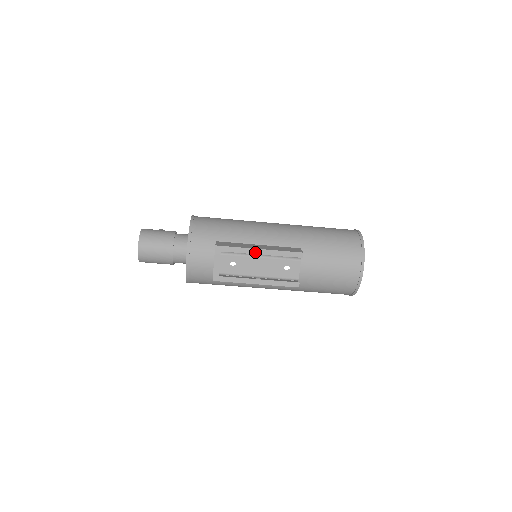
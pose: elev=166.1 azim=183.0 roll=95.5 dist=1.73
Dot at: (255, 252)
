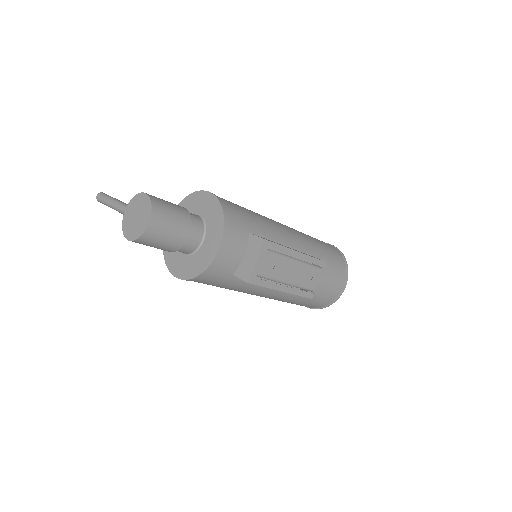
Dot at: (294, 254)
